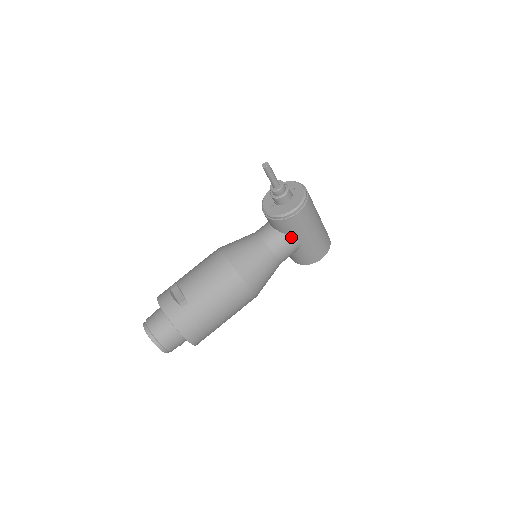
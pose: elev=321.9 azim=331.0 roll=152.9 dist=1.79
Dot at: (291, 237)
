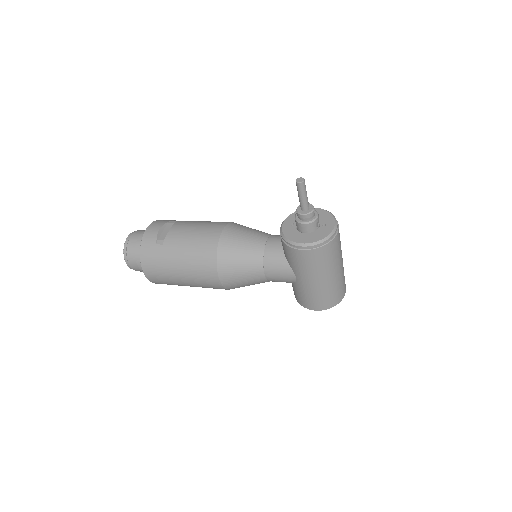
Dot at: (290, 266)
